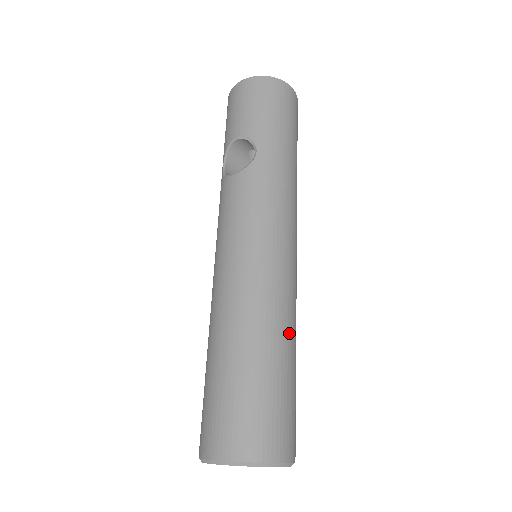
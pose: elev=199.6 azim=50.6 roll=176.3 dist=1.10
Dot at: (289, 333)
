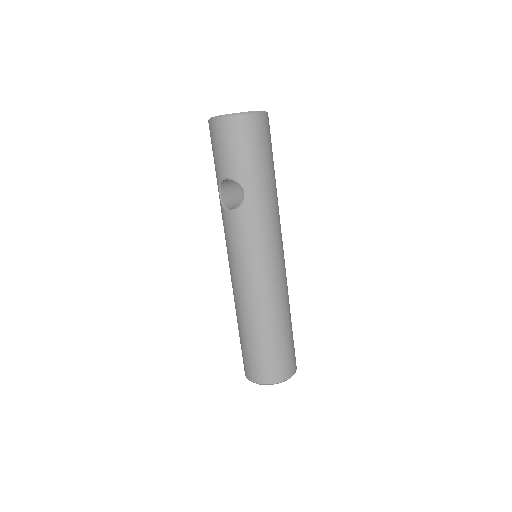
Dot at: (285, 312)
